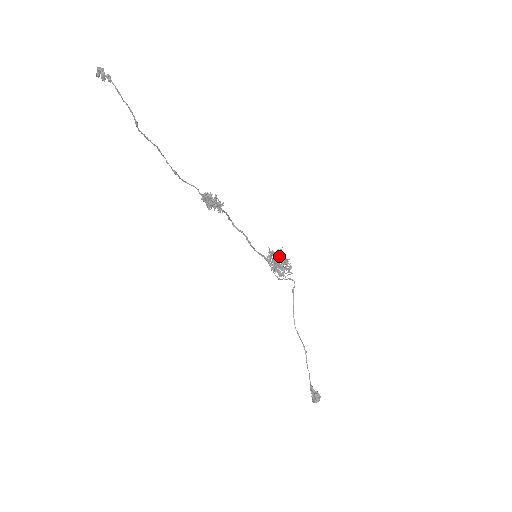
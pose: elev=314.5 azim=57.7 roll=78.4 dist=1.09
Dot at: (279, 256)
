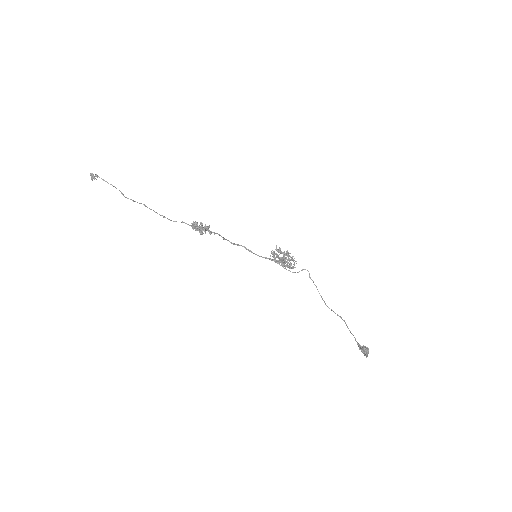
Dot at: (278, 251)
